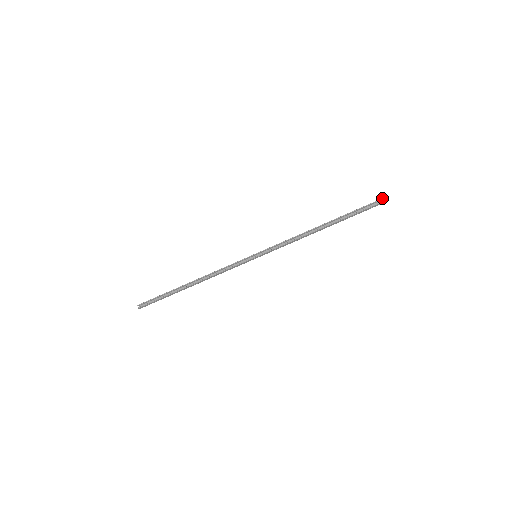
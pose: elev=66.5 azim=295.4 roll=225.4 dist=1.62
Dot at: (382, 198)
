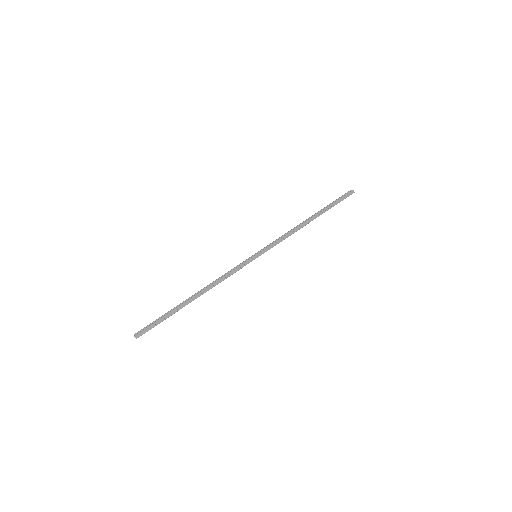
Dot at: (349, 191)
